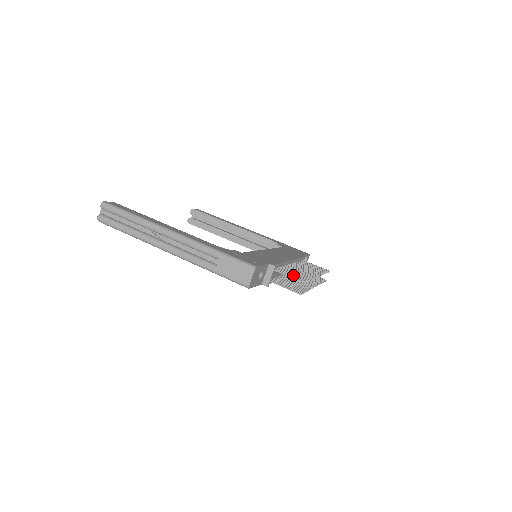
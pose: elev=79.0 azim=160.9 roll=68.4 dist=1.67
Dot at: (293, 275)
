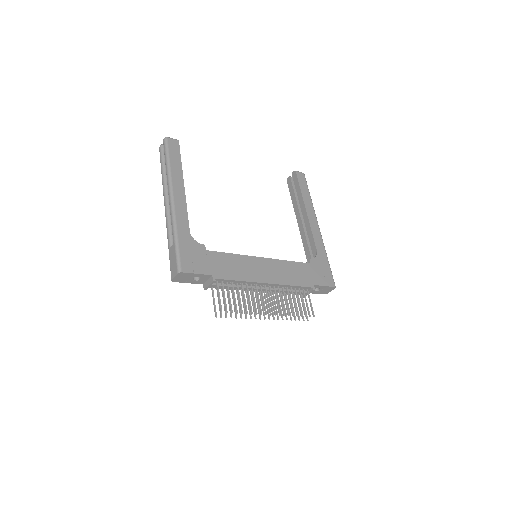
Dot at: (229, 298)
